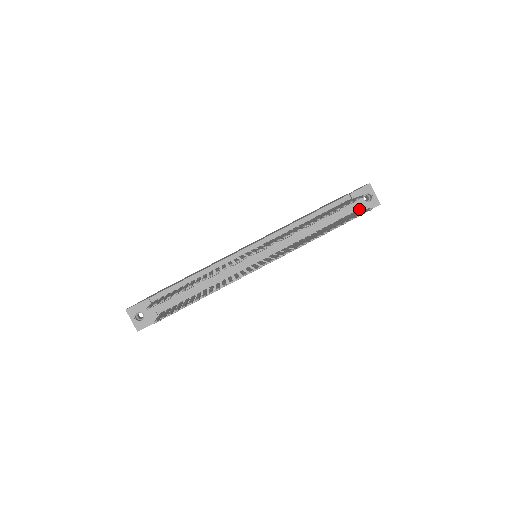
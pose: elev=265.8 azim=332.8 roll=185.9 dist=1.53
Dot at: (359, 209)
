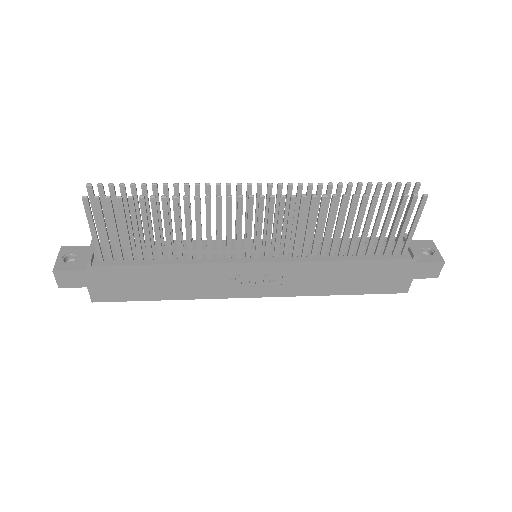
Dot at: (412, 249)
